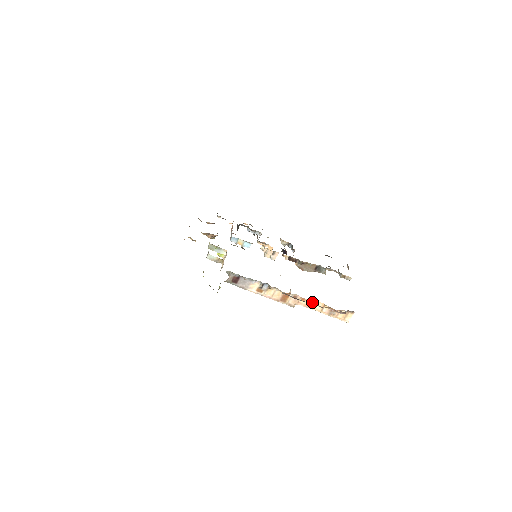
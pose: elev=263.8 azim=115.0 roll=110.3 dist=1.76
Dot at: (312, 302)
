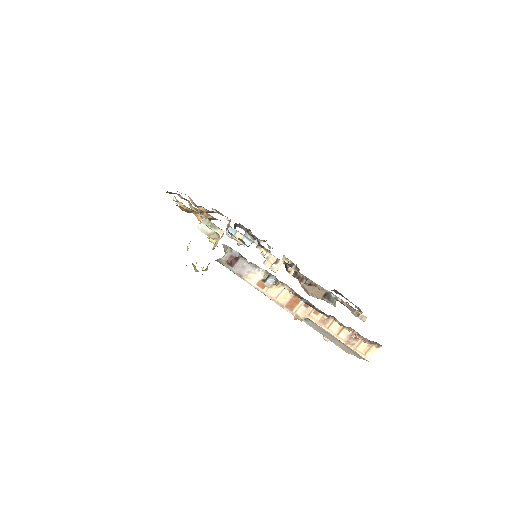
Dot at: (328, 319)
